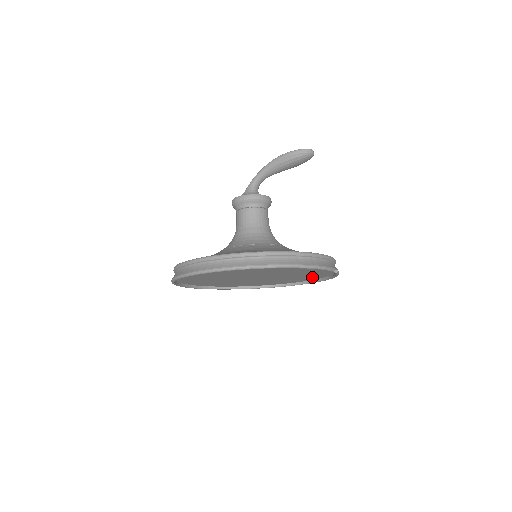
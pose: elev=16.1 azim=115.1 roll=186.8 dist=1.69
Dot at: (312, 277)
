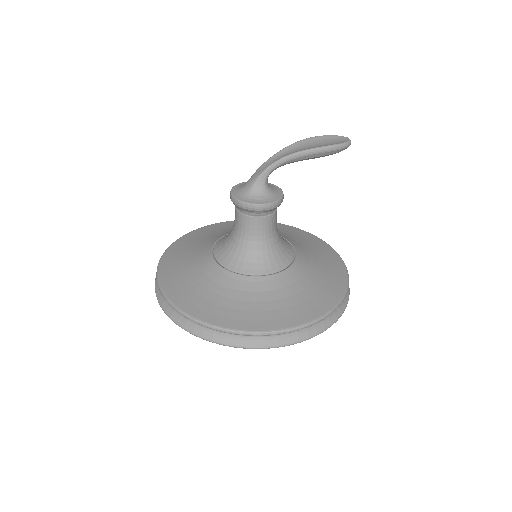
Dot at: occluded
